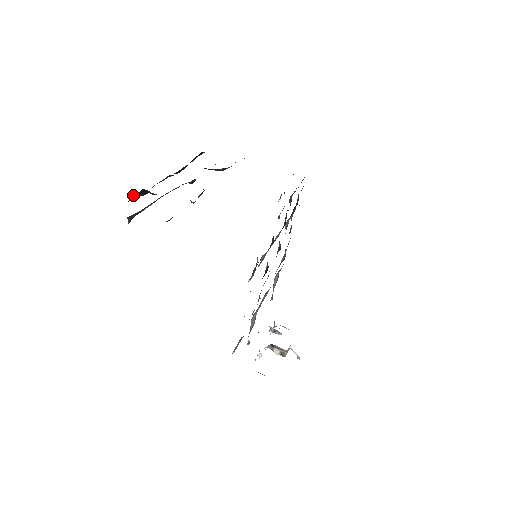
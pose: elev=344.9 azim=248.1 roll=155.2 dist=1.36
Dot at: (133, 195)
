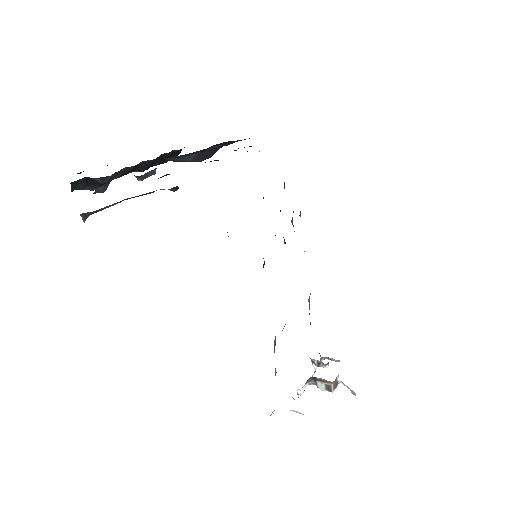
Dot at: (83, 189)
